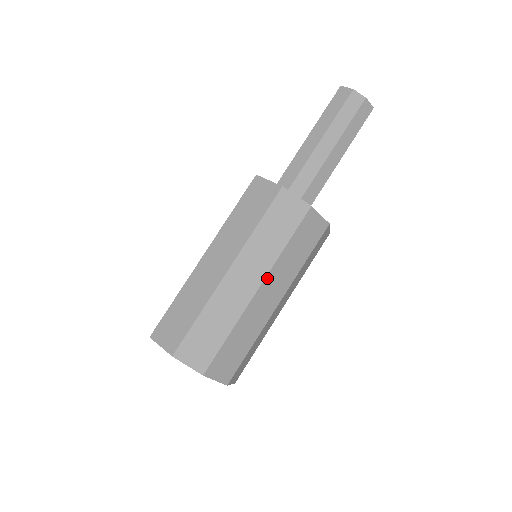
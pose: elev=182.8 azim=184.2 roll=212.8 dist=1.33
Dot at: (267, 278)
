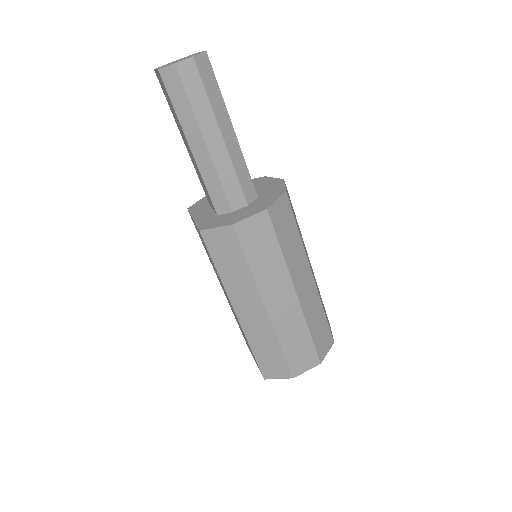
Dot at: (293, 282)
